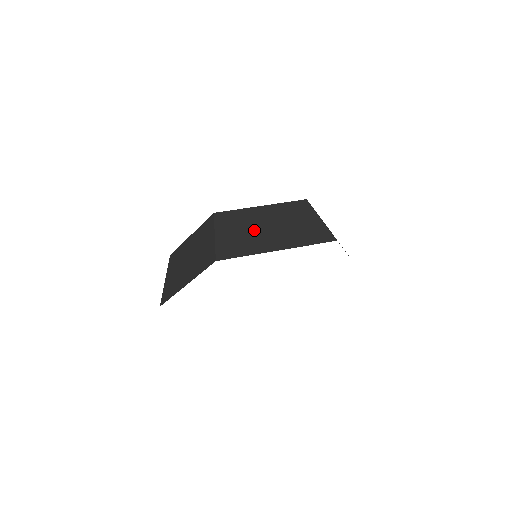
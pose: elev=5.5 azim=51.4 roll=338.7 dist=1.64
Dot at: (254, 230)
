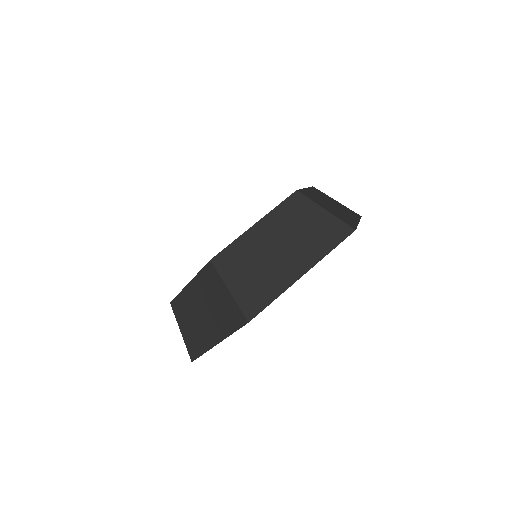
Dot at: (331, 206)
